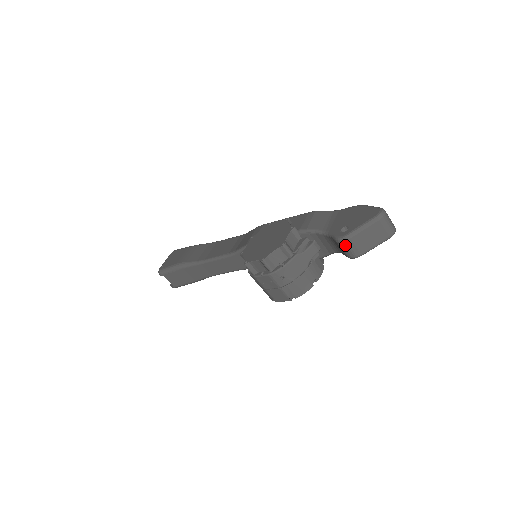
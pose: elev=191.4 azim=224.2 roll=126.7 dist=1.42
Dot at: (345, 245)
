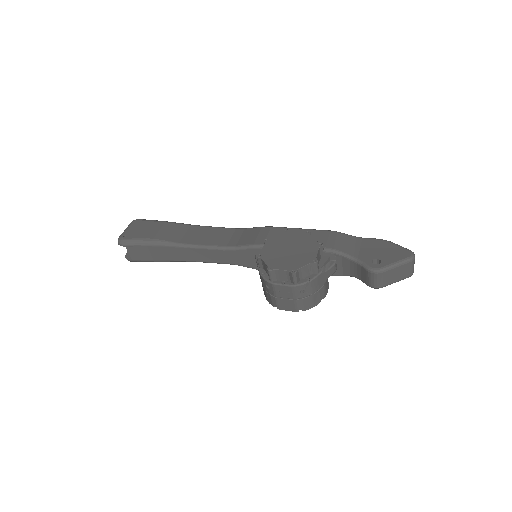
Dot at: (375, 276)
